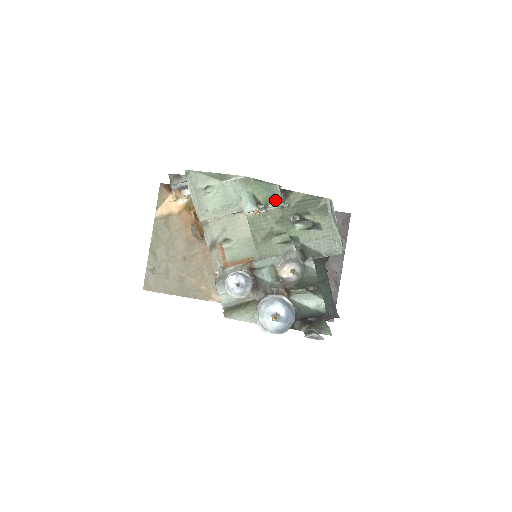
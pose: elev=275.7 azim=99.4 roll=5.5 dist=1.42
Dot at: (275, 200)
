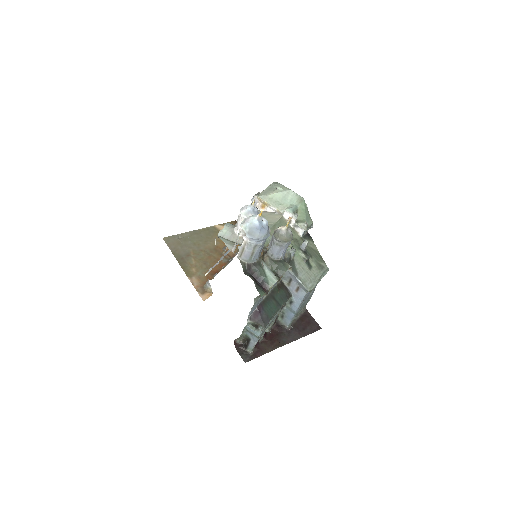
Dot at: (305, 224)
